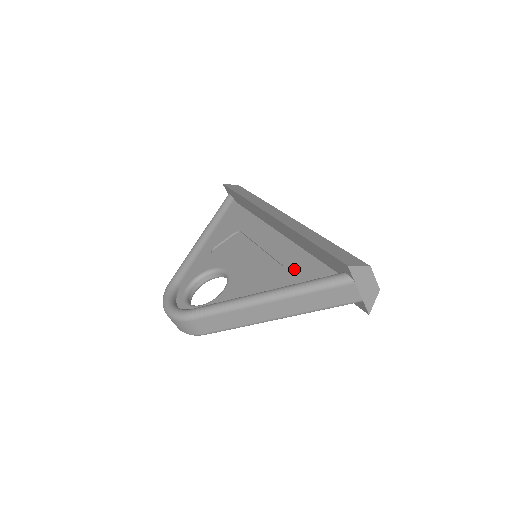
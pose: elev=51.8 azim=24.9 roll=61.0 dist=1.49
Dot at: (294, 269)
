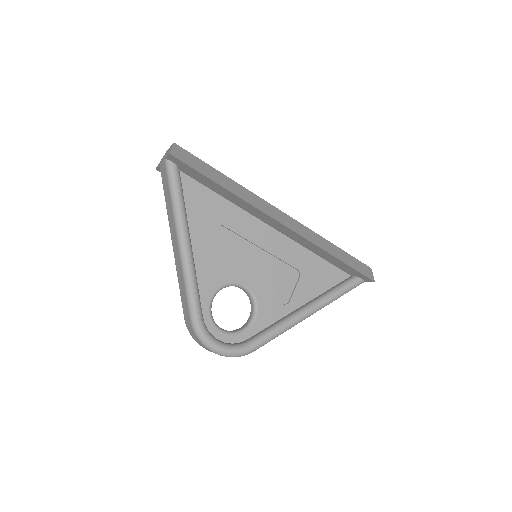
Dot at: (311, 273)
